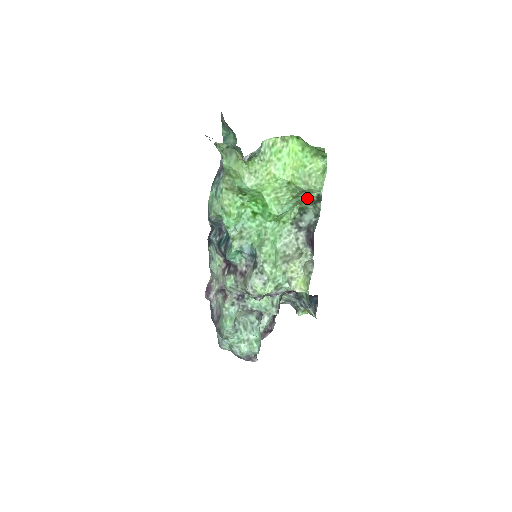
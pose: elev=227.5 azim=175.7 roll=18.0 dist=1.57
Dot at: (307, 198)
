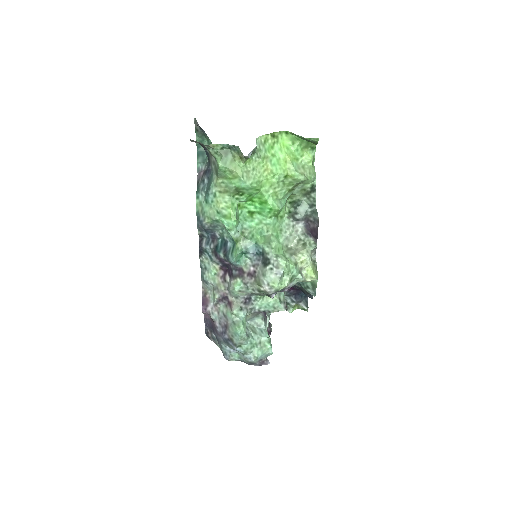
Dot at: (301, 190)
